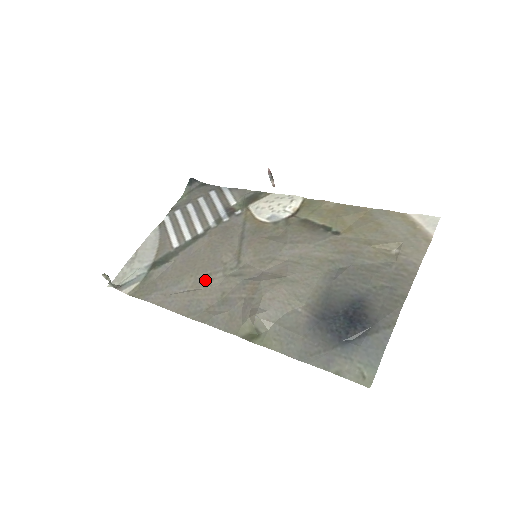
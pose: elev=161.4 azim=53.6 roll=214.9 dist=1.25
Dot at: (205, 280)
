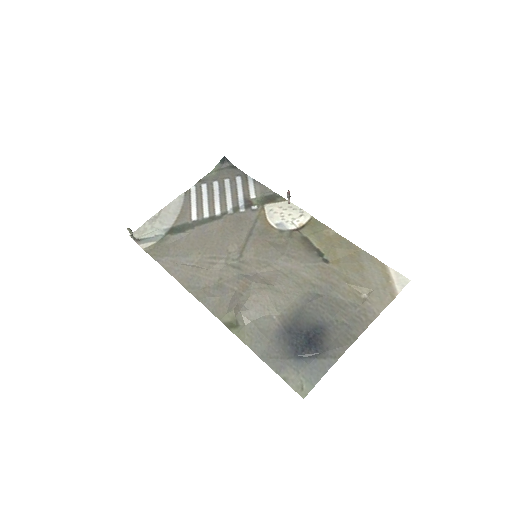
Dot at: (209, 262)
